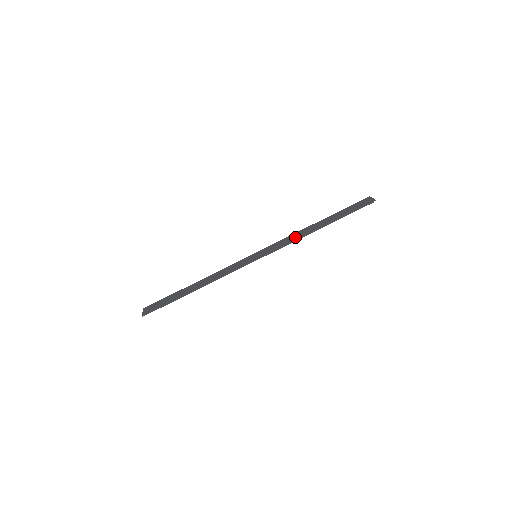
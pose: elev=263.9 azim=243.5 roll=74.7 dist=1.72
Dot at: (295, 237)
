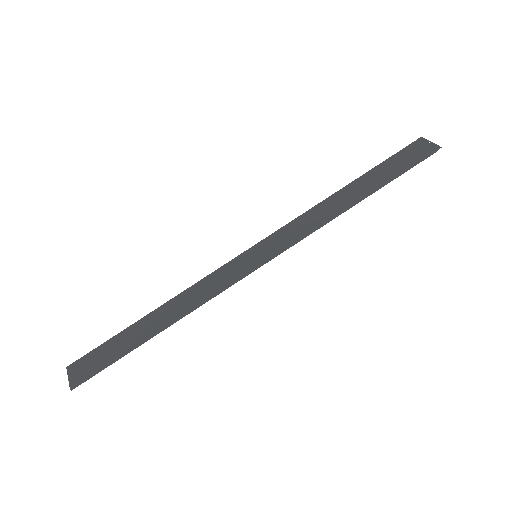
Dot at: (318, 218)
